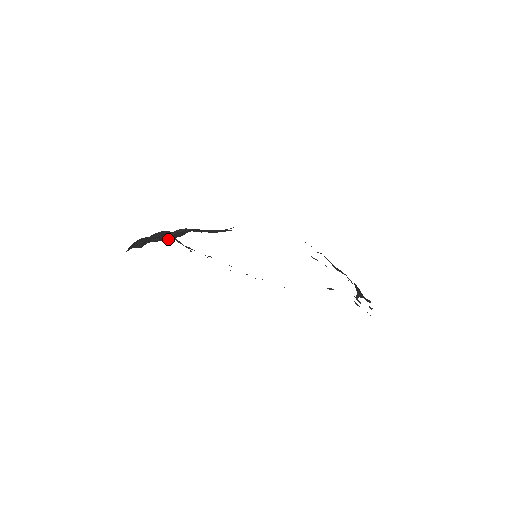
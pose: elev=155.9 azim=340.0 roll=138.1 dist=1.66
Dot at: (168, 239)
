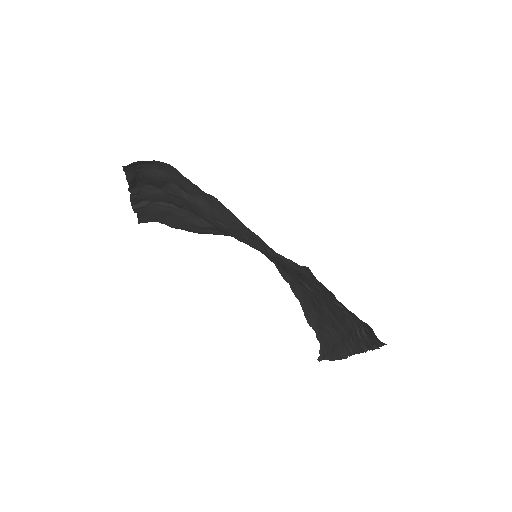
Dot at: (138, 208)
